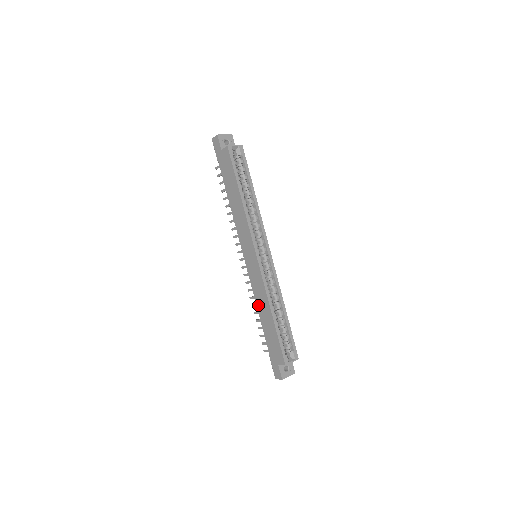
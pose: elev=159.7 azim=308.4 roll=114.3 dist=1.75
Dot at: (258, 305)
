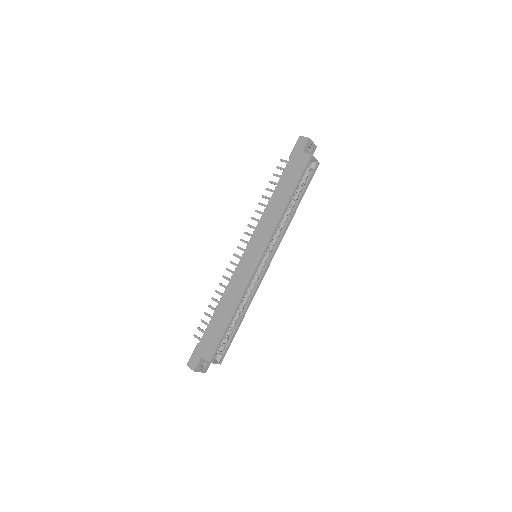
Dot at: (225, 296)
